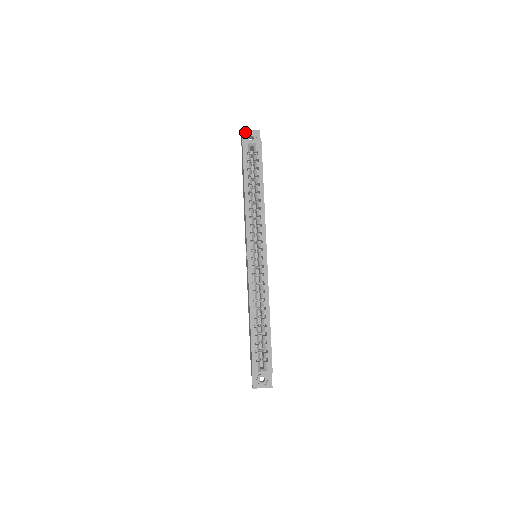
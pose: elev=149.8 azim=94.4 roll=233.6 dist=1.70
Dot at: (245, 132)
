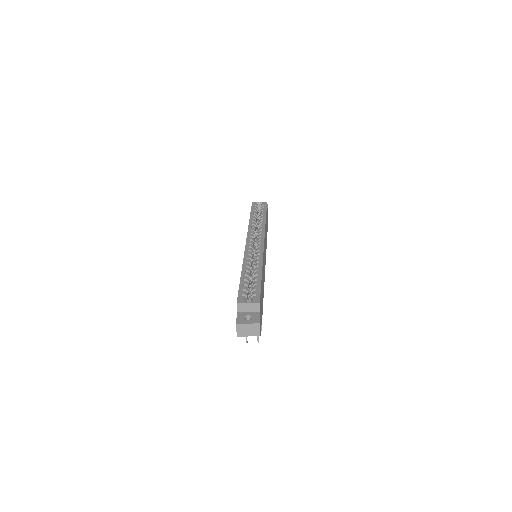
Dot at: occluded
